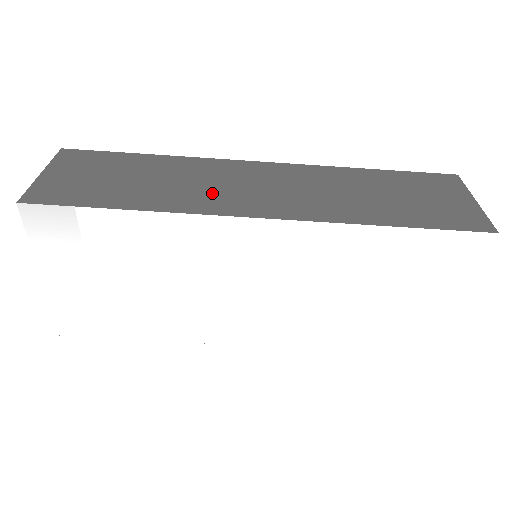
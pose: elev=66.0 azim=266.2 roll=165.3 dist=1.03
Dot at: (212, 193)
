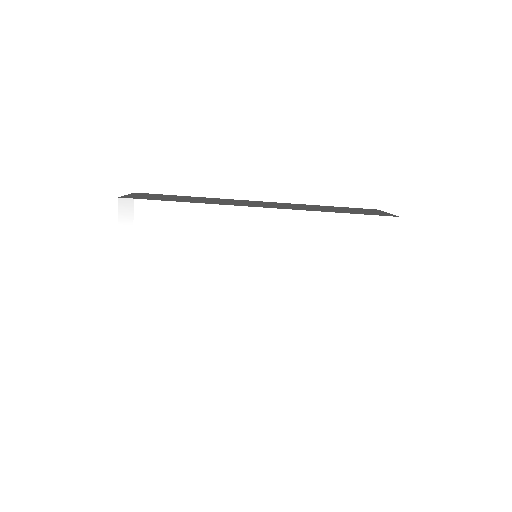
Dot at: (231, 203)
